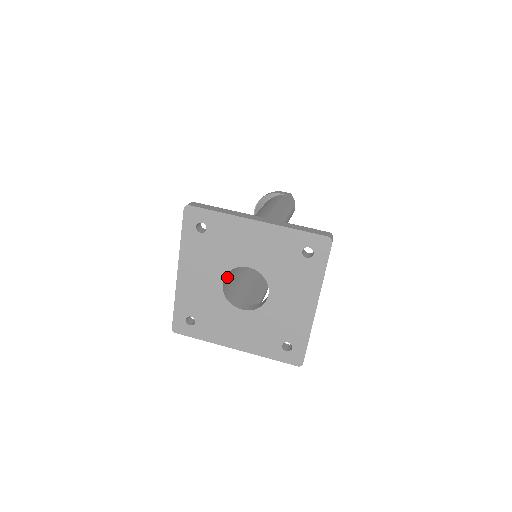
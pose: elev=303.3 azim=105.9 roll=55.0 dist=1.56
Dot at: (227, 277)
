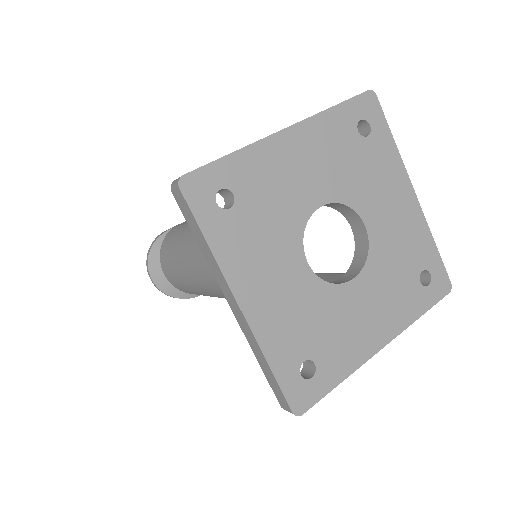
Dot at: occluded
